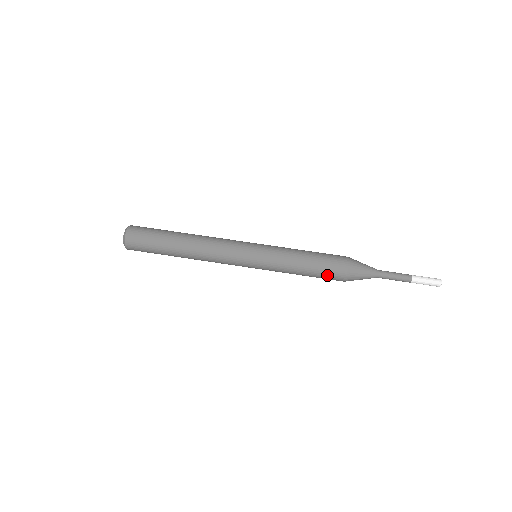
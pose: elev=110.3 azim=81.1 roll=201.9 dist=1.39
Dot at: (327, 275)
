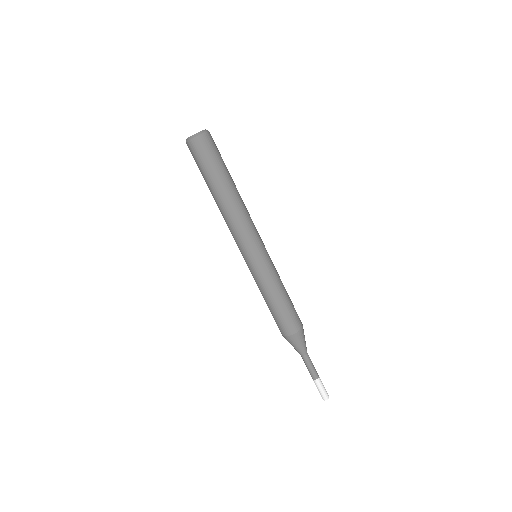
Dot at: (279, 321)
